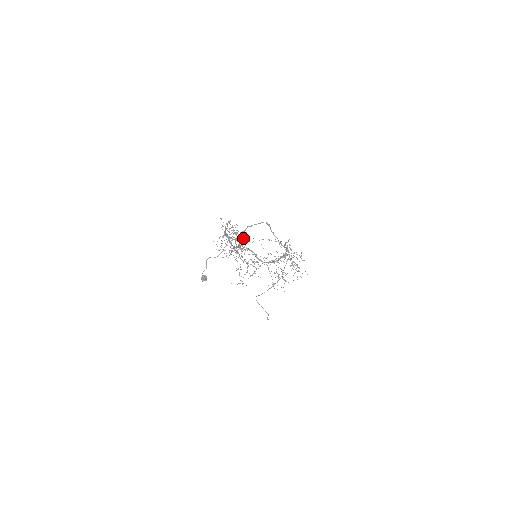
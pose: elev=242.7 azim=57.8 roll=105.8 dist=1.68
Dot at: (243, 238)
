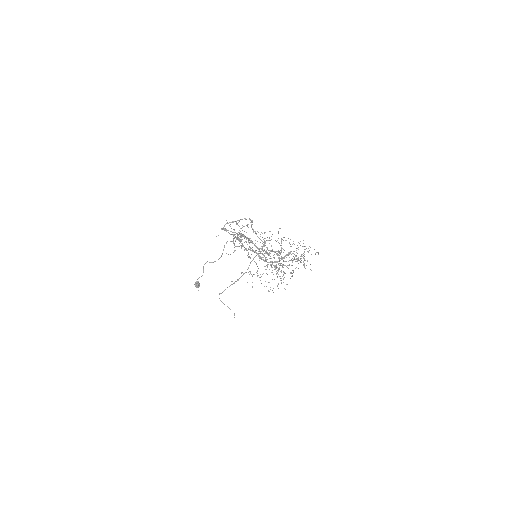
Dot at: (234, 237)
